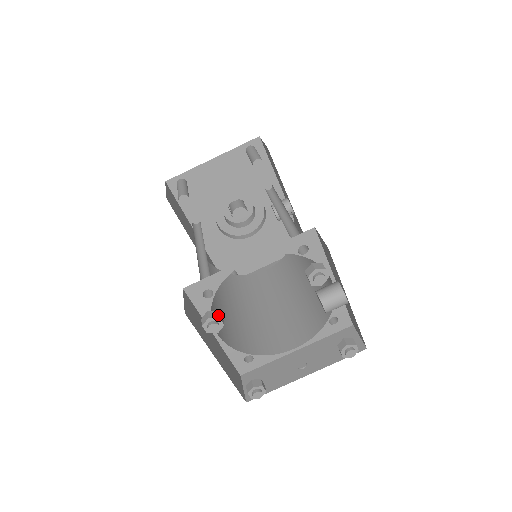
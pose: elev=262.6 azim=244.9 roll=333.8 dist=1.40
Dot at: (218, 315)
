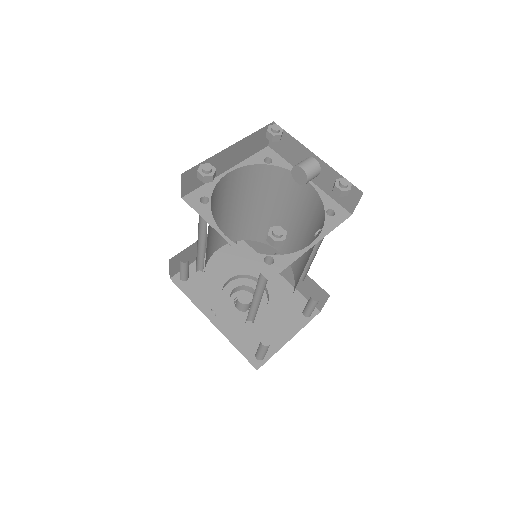
Dot at: occluded
